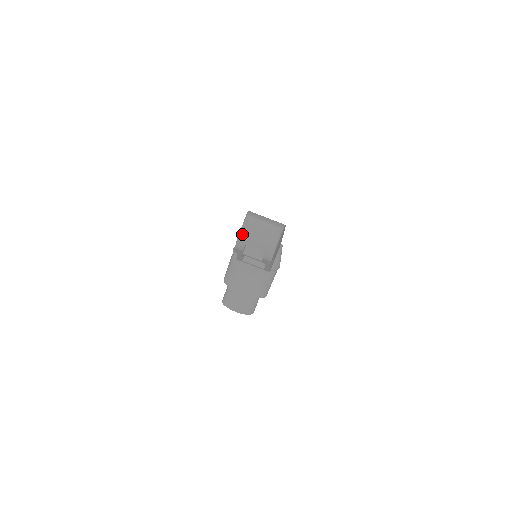
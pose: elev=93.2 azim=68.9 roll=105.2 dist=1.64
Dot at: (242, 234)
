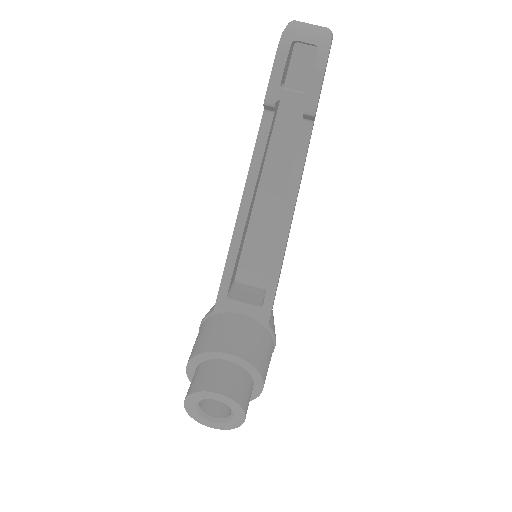
Dot at: (288, 28)
